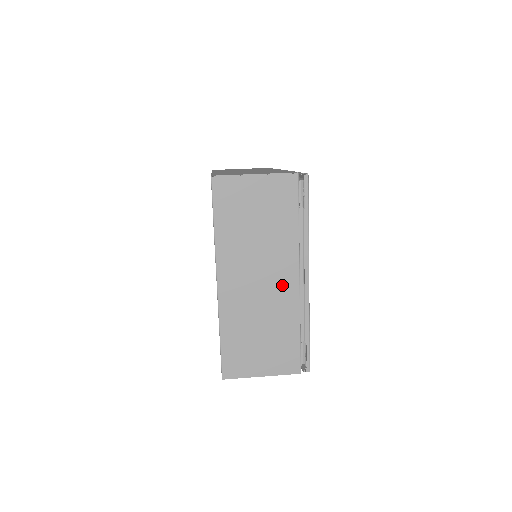
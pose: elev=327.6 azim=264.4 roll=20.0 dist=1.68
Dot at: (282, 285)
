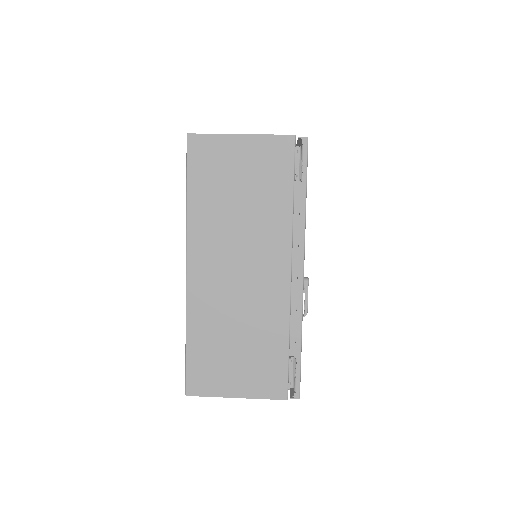
Dot at: (268, 278)
